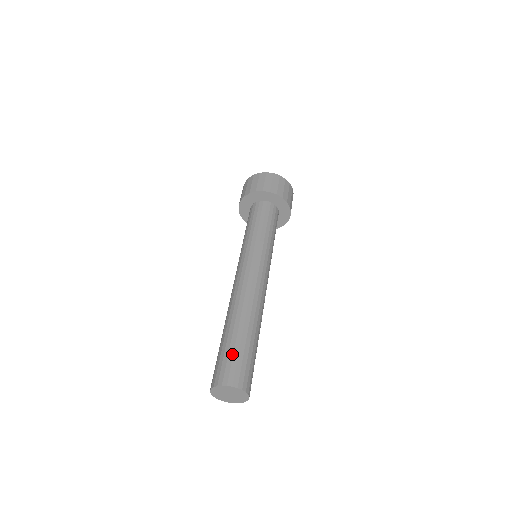
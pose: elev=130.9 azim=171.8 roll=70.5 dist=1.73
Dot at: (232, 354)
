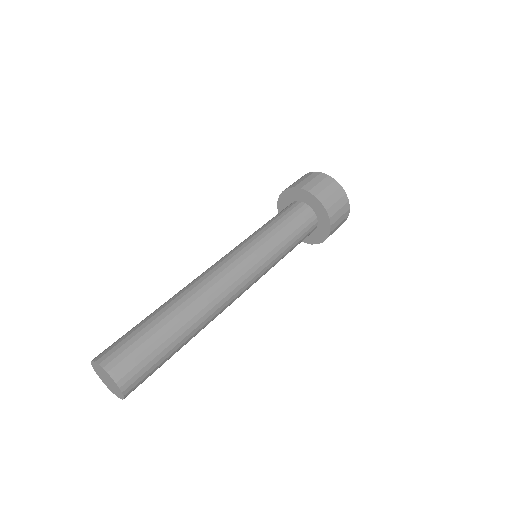
Dot at: (141, 342)
